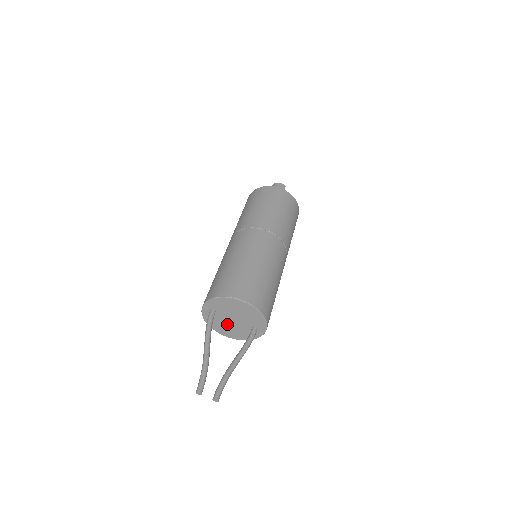
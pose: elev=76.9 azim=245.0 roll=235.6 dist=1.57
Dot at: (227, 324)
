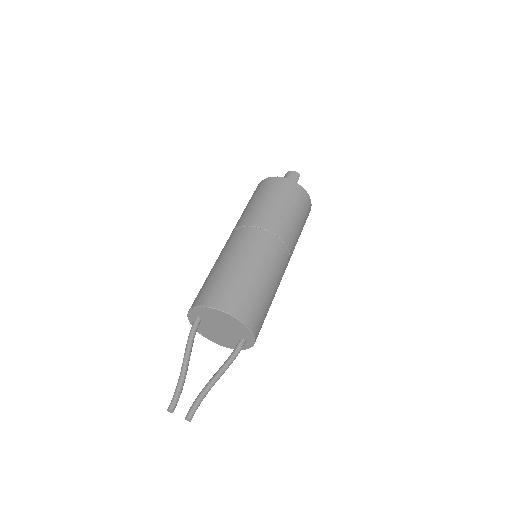
Dot at: (215, 332)
